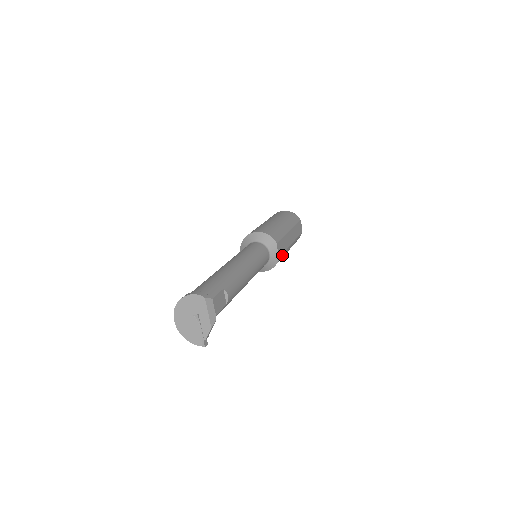
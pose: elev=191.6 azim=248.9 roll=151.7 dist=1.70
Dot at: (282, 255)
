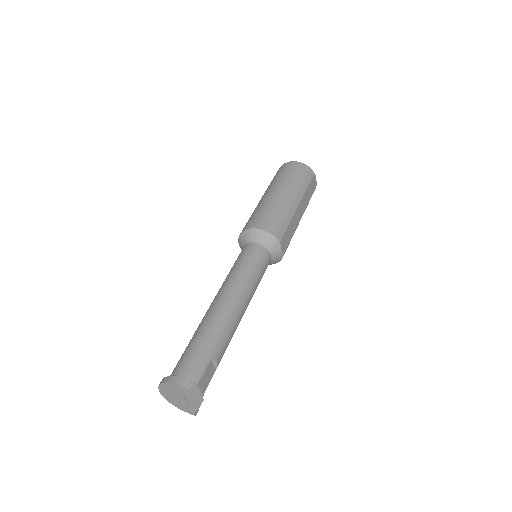
Dot at: occluded
